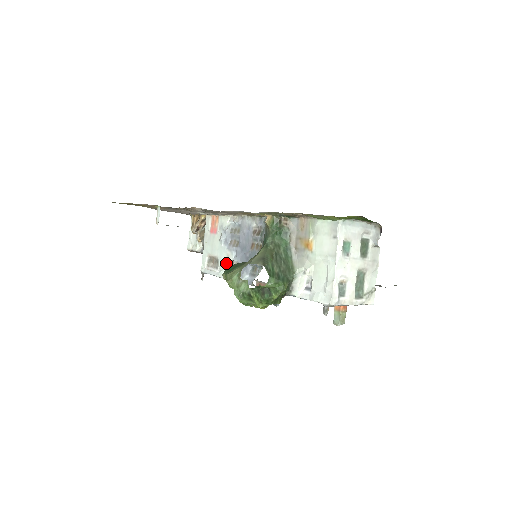
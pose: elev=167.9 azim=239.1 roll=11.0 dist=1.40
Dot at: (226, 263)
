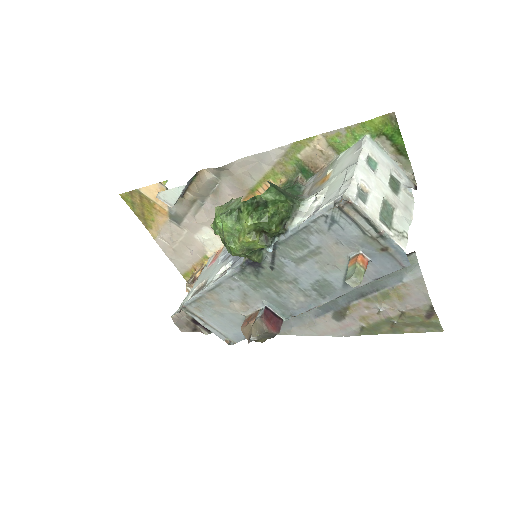
Dot at: (216, 276)
